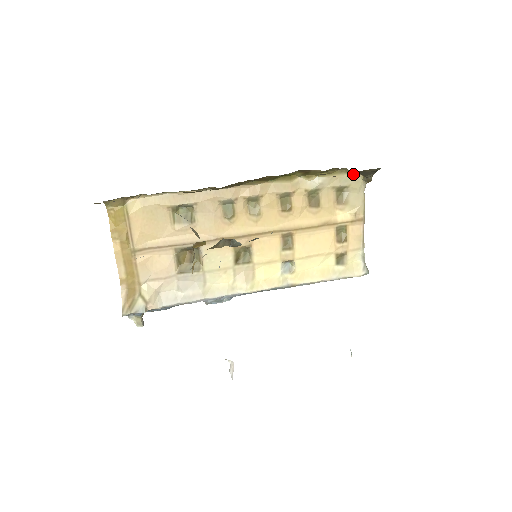
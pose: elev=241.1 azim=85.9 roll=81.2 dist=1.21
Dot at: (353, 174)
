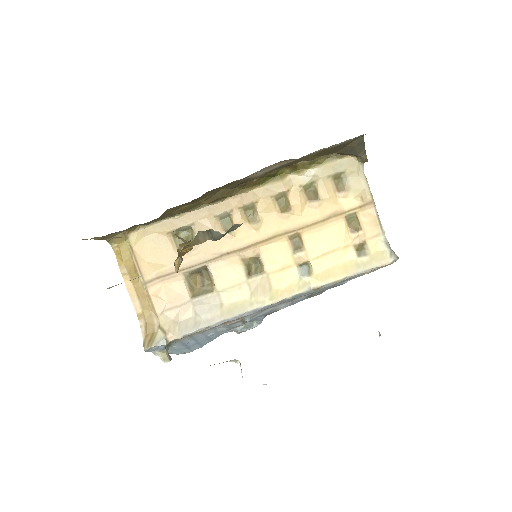
Dot at: (346, 158)
